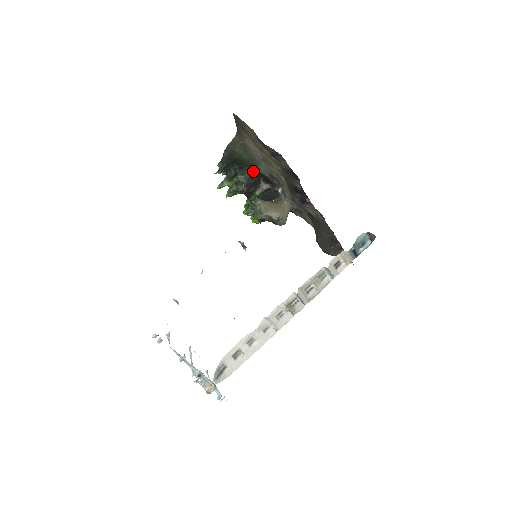
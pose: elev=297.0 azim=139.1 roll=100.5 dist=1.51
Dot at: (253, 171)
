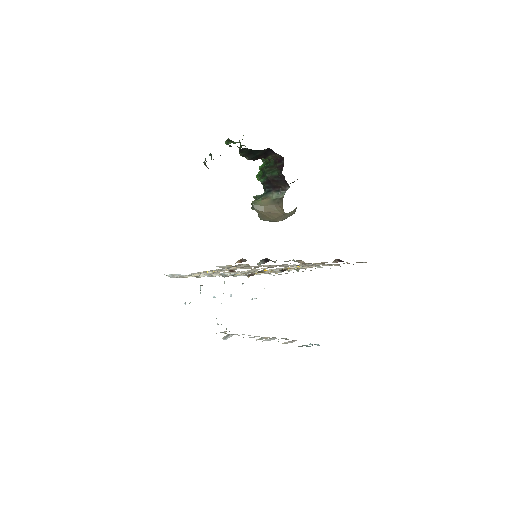
Dot at: (254, 150)
